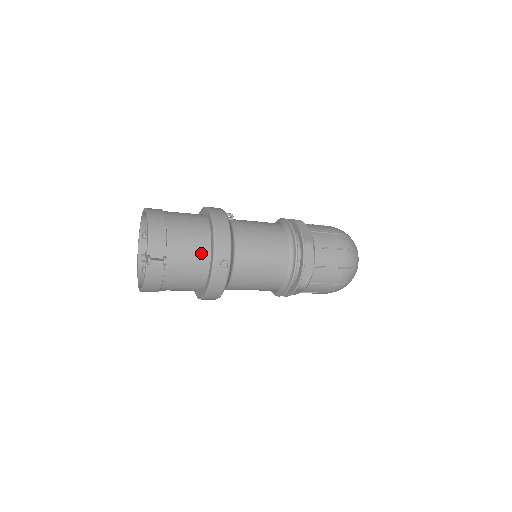
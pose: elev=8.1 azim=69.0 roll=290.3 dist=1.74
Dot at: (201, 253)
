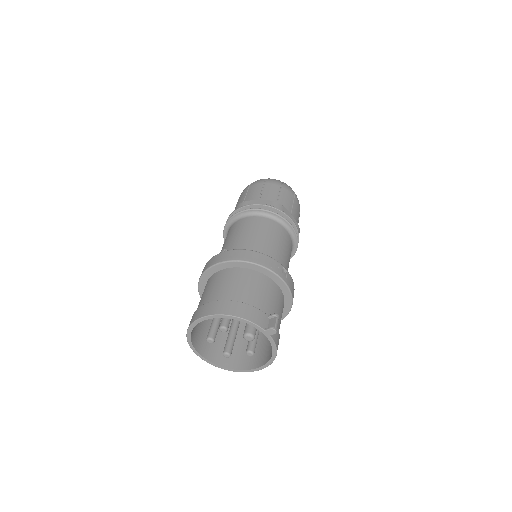
Dot at: (269, 286)
